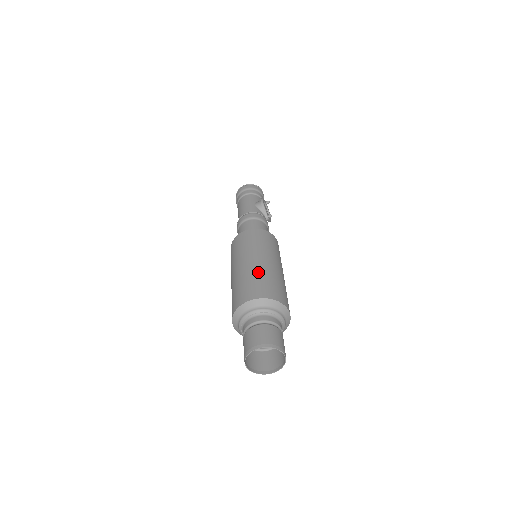
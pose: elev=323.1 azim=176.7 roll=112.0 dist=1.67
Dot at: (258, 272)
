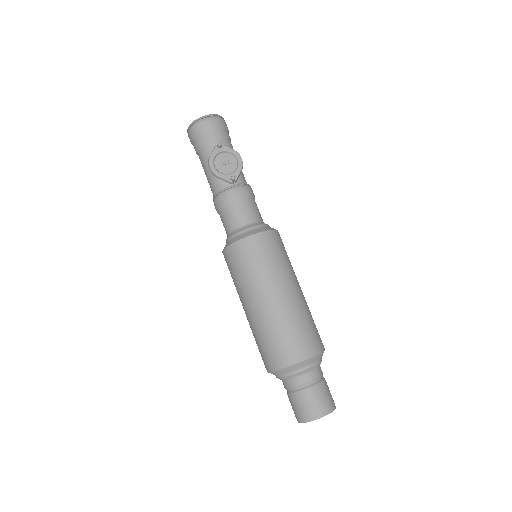
Dot at: (256, 330)
